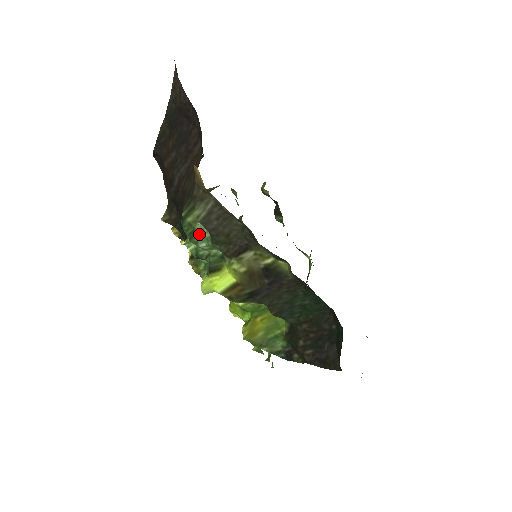
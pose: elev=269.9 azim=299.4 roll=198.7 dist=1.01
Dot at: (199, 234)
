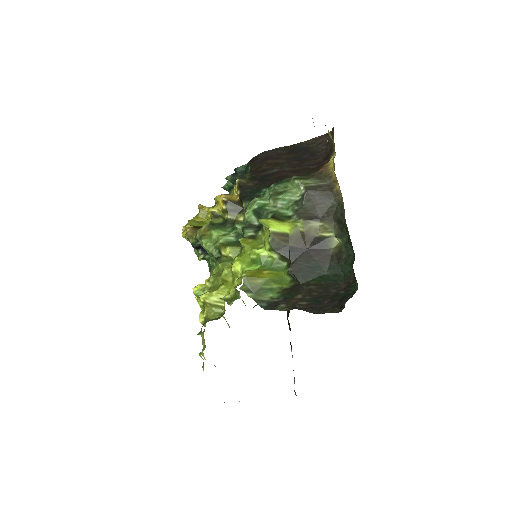
Dot at: (288, 195)
